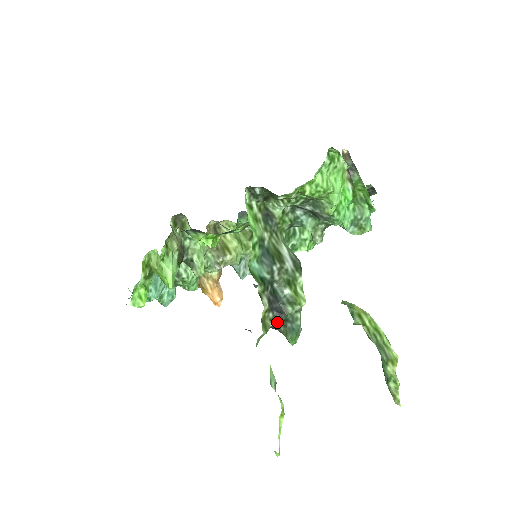
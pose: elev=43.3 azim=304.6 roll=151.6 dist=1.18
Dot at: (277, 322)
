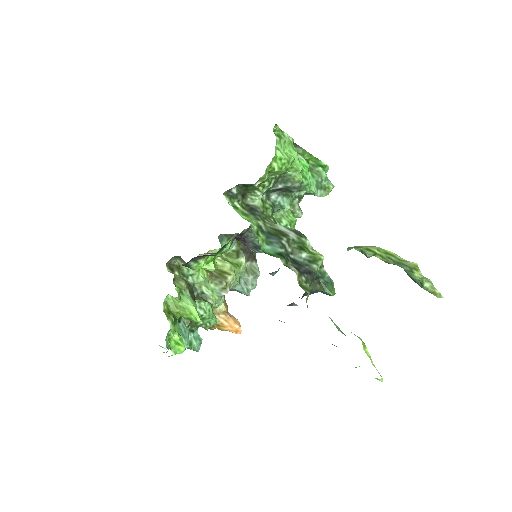
Dot at: (311, 282)
